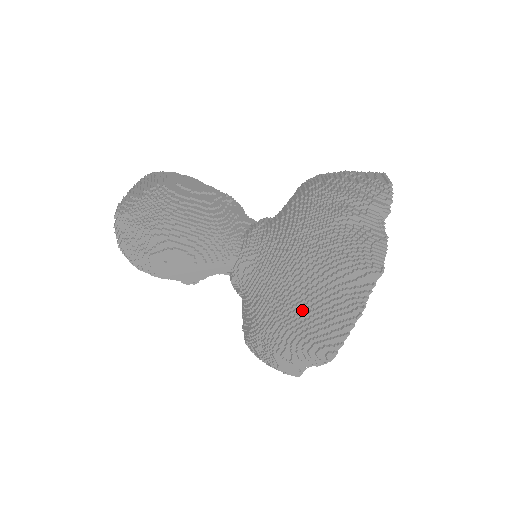
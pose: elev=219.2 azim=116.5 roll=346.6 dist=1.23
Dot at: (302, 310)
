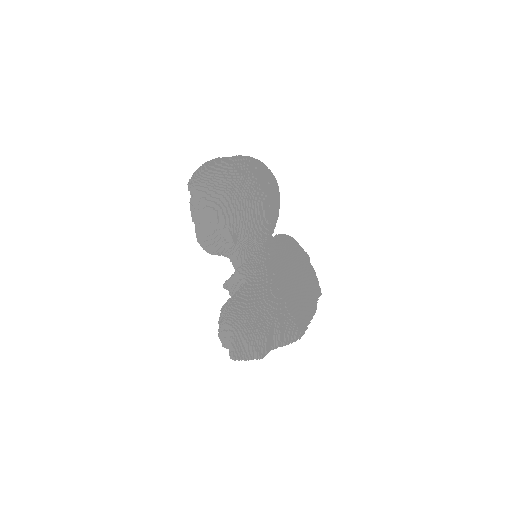
Dot at: (297, 293)
